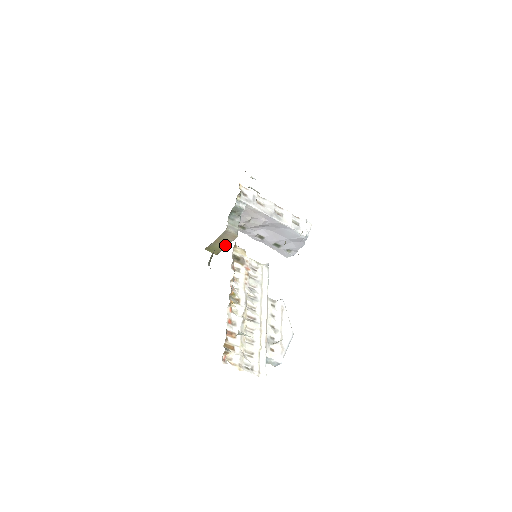
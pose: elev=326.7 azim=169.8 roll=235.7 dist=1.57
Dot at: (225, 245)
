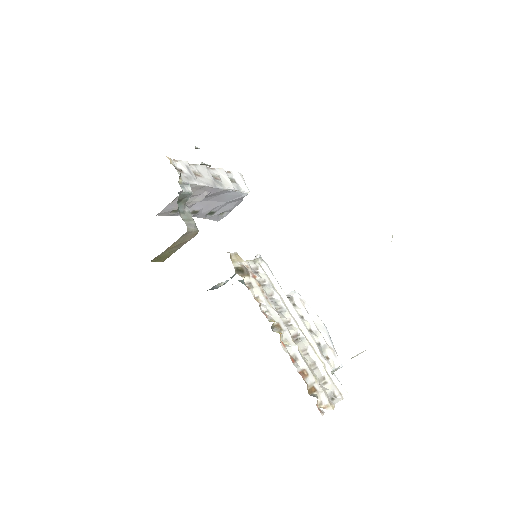
Dot at: (178, 247)
